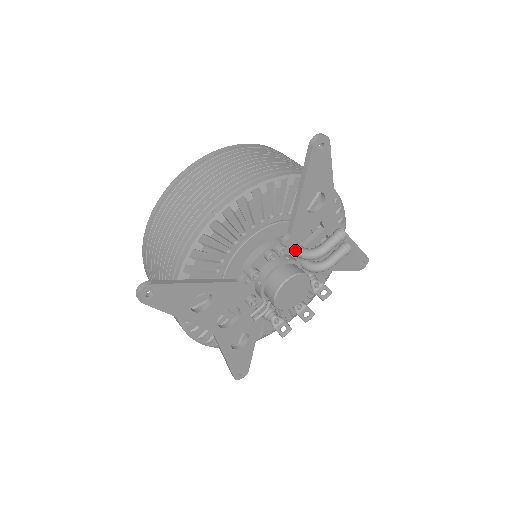
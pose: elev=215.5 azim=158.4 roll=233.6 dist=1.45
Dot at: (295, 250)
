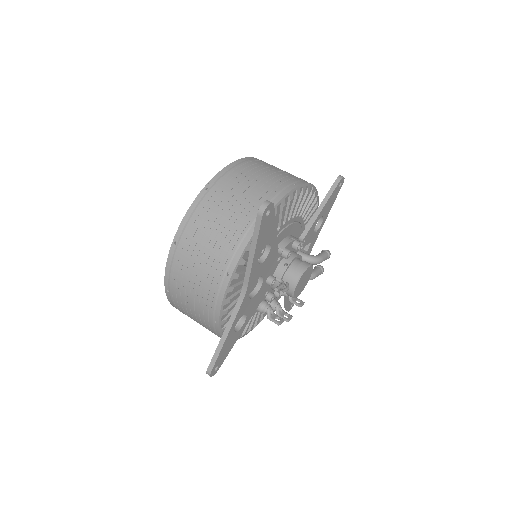
Dot at: (301, 253)
